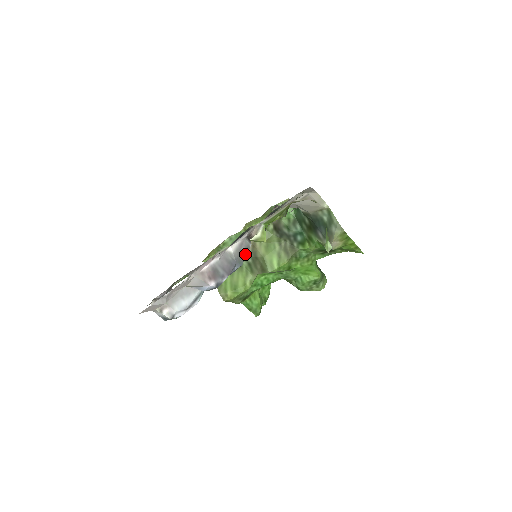
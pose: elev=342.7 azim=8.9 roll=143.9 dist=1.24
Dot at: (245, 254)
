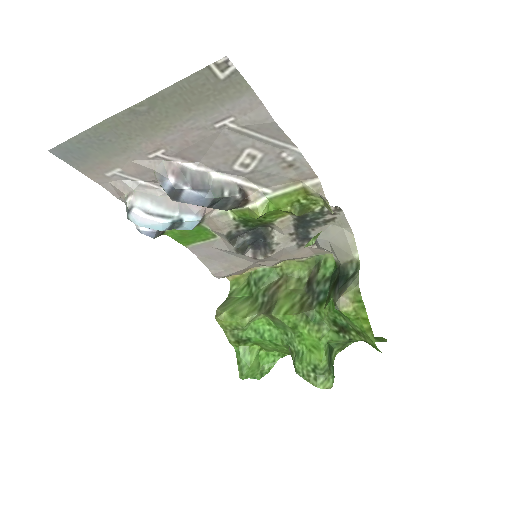
Dot at: (225, 195)
